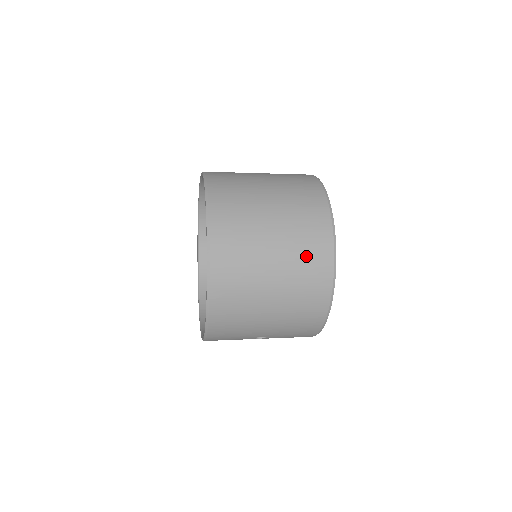
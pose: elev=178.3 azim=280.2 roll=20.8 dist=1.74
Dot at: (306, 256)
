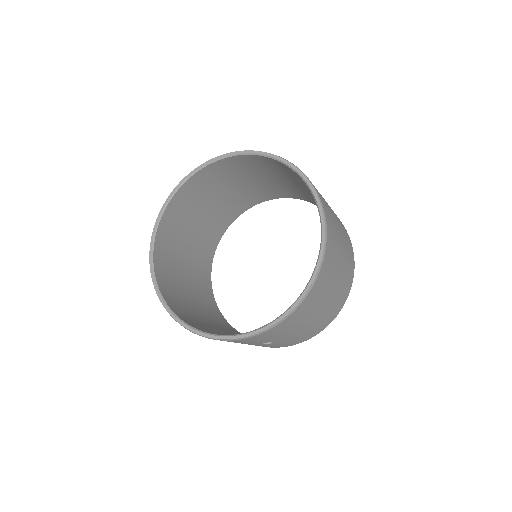
Dot at: (348, 272)
